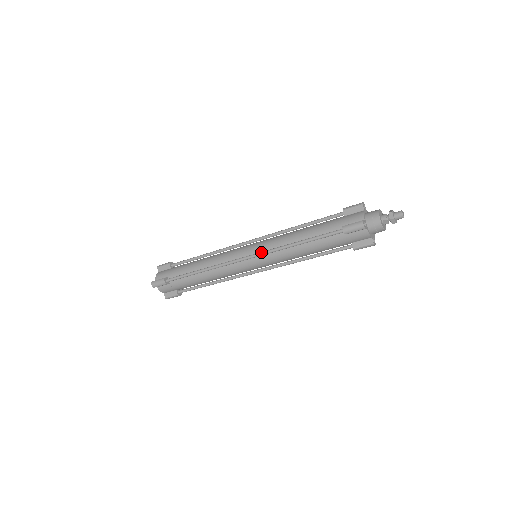
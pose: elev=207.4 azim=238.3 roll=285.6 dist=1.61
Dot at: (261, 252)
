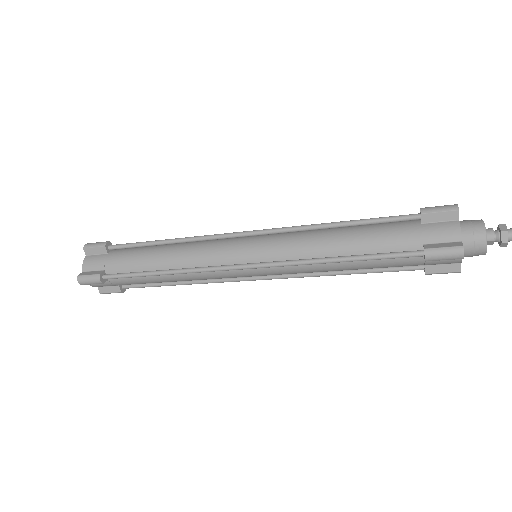
Dot at: (272, 263)
